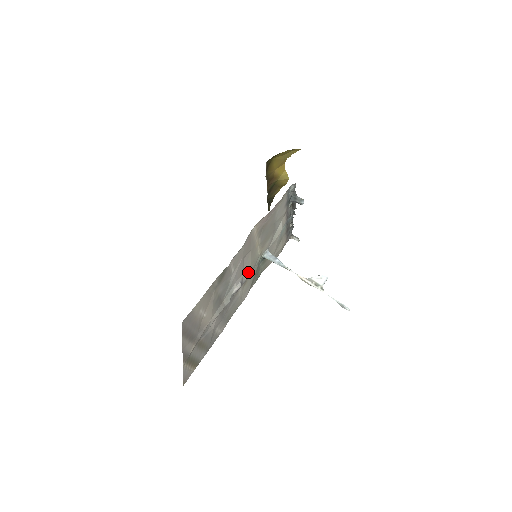
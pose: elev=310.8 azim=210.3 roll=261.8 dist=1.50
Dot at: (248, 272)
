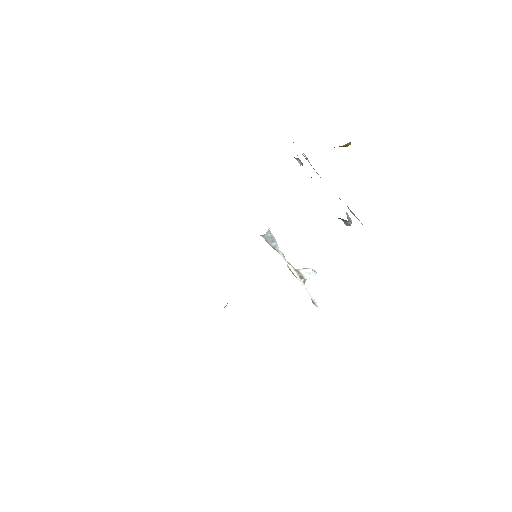
Dot at: occluded
